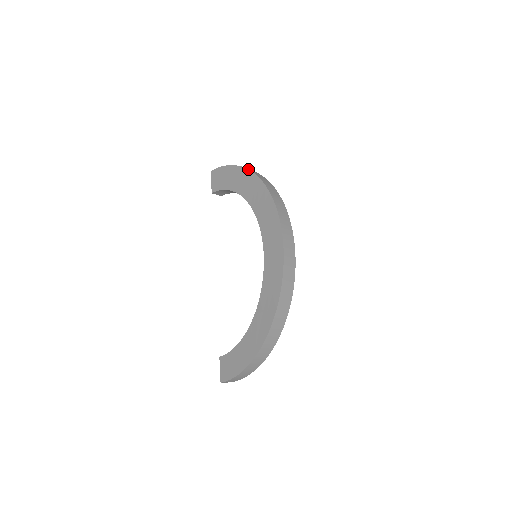
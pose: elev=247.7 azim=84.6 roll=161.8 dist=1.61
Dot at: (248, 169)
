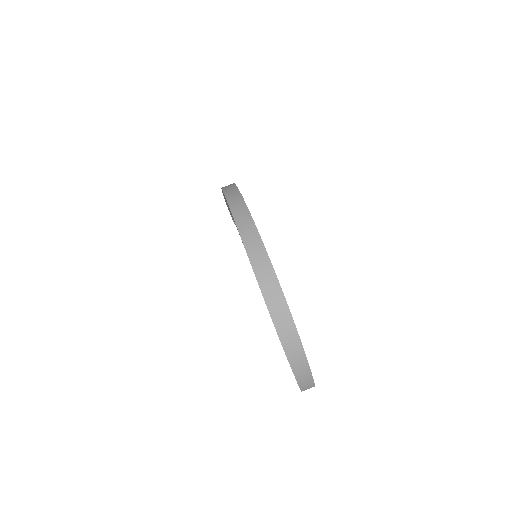
Dot at: occluded
